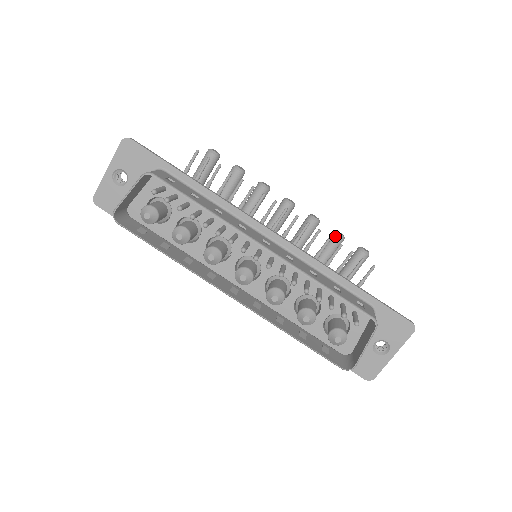
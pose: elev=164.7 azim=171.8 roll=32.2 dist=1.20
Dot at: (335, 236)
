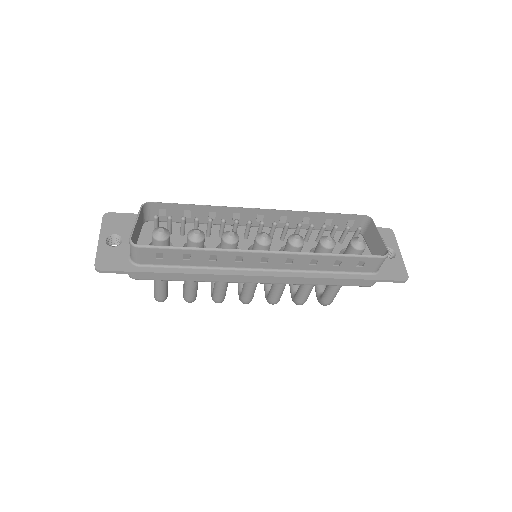
Dot at: occluded
